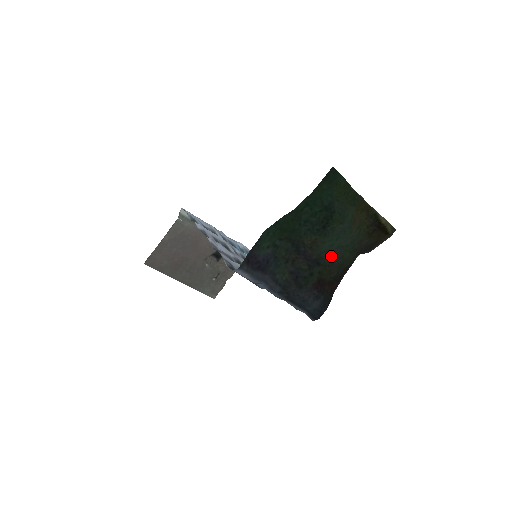
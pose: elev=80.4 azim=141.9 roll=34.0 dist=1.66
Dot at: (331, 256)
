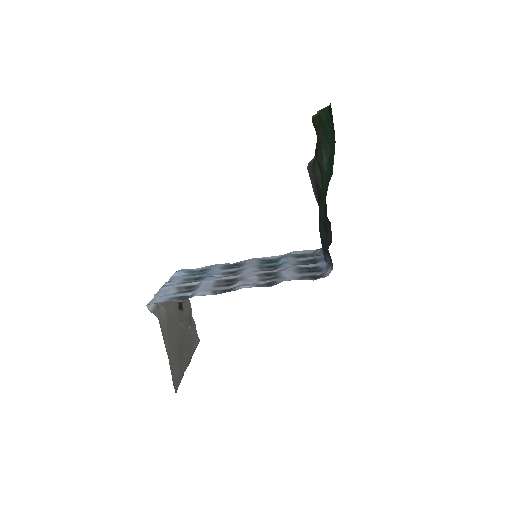
Dot at: occluded
